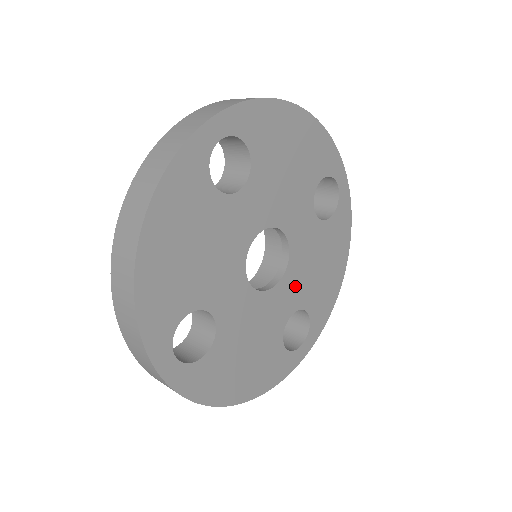
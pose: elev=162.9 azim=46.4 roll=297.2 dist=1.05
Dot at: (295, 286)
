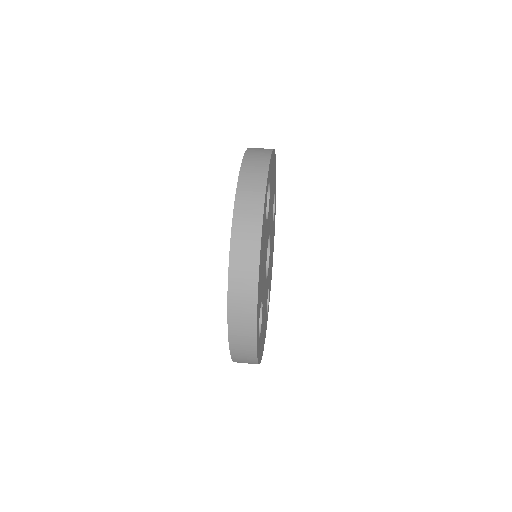
Dot at: (269, 270)
